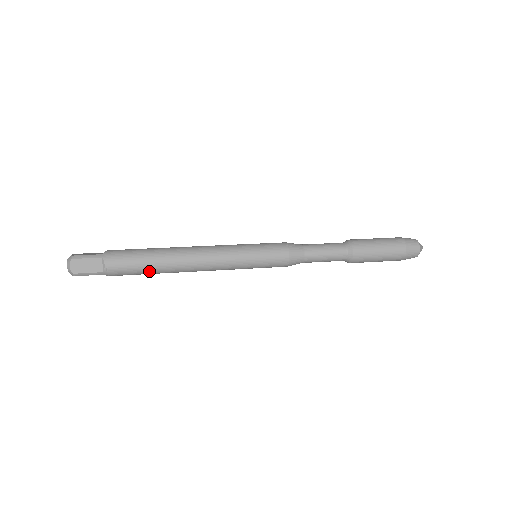
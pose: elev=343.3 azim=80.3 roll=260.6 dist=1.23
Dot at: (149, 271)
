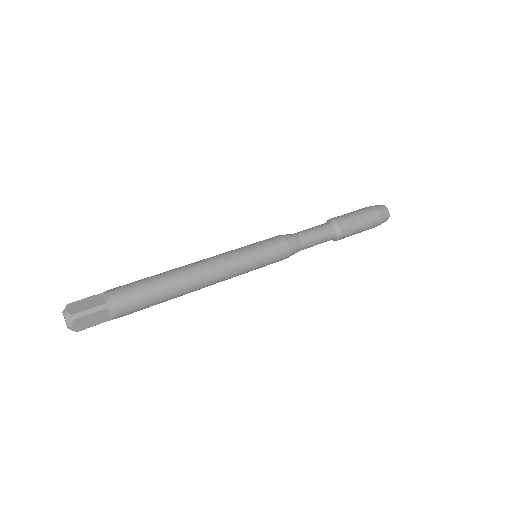
Dot at: occluded
